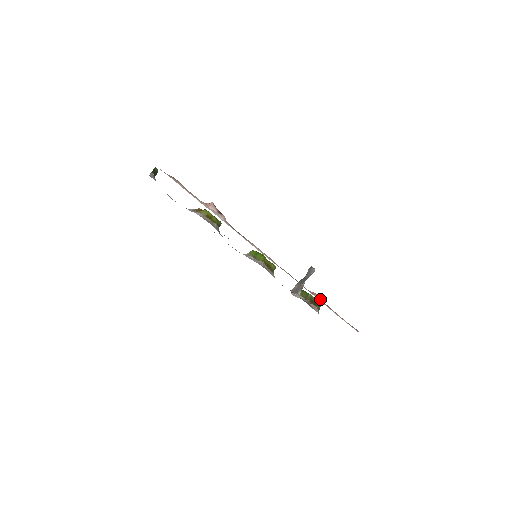
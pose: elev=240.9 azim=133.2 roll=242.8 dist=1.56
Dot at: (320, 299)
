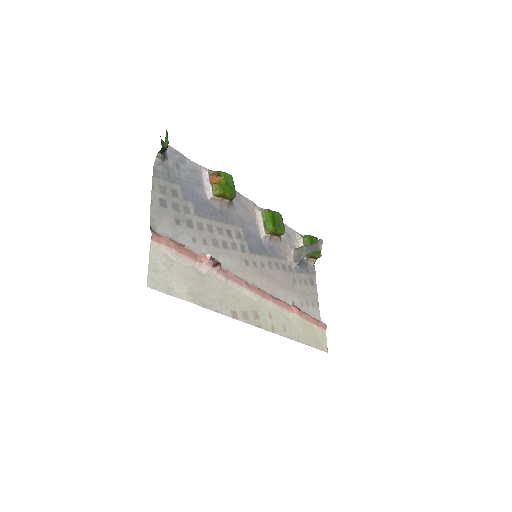
Dot at: (298, 315)
